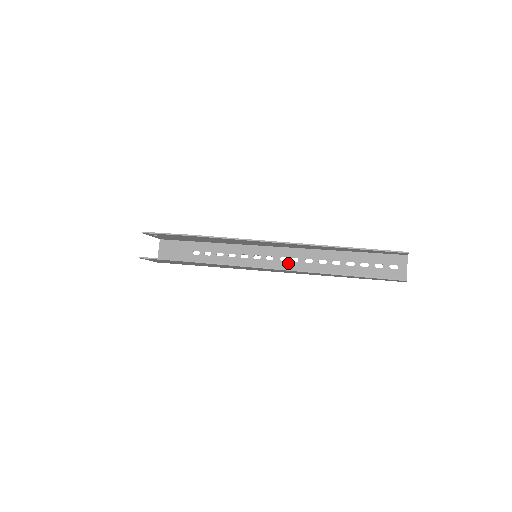
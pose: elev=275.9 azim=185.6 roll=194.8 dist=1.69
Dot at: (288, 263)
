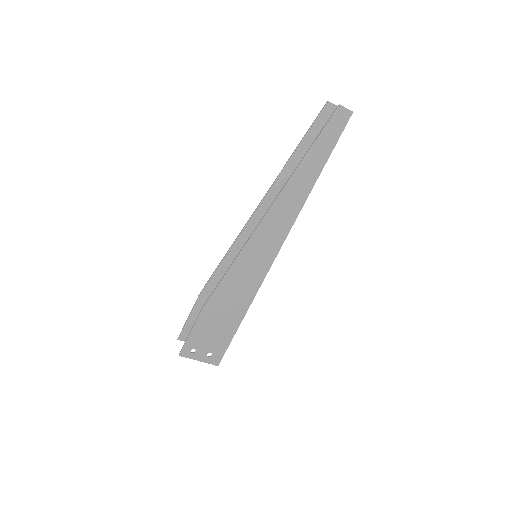
Dot at: occluded
